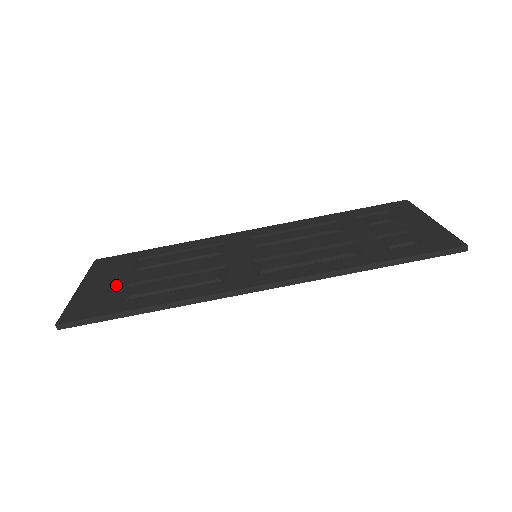
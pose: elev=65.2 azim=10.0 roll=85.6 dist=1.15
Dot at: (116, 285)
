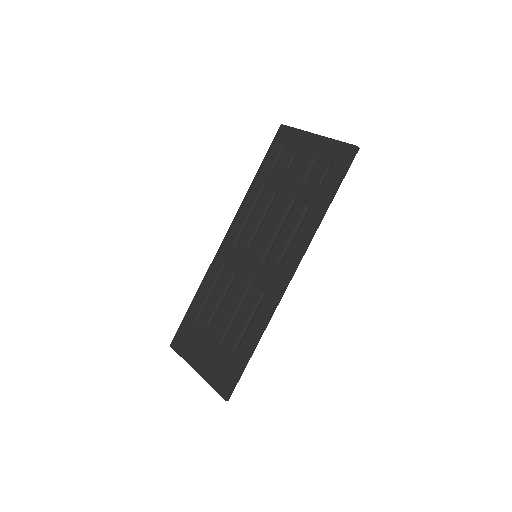
Dot at: (214, 350)
